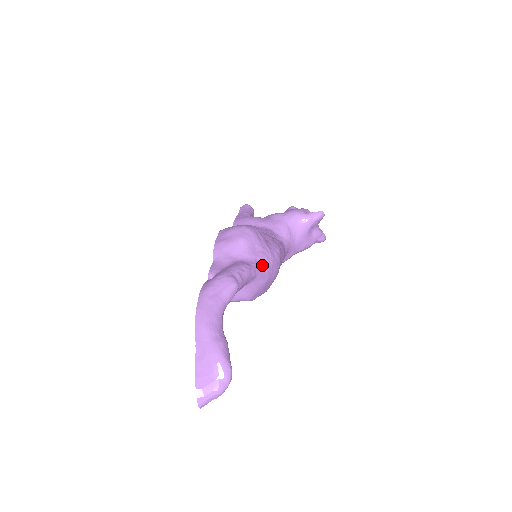
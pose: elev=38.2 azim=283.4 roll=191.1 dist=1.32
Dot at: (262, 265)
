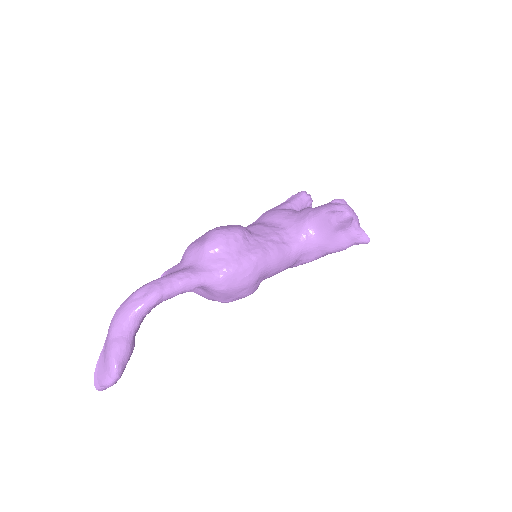
Dot at: (216, 273)
